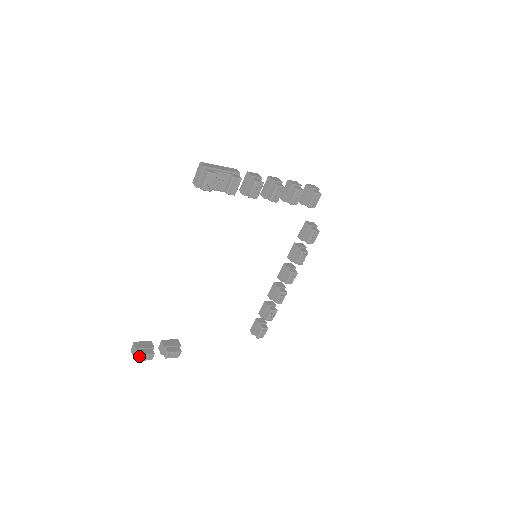
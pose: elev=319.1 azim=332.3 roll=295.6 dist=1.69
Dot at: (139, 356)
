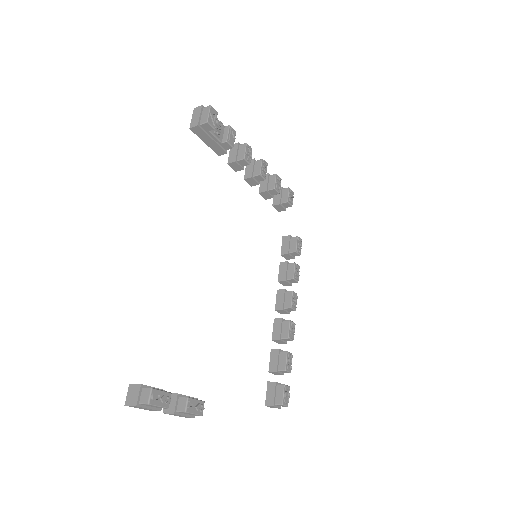
Dot at: (151, 391)
